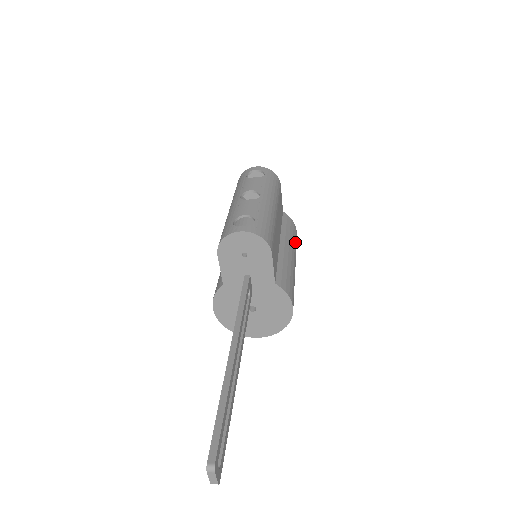
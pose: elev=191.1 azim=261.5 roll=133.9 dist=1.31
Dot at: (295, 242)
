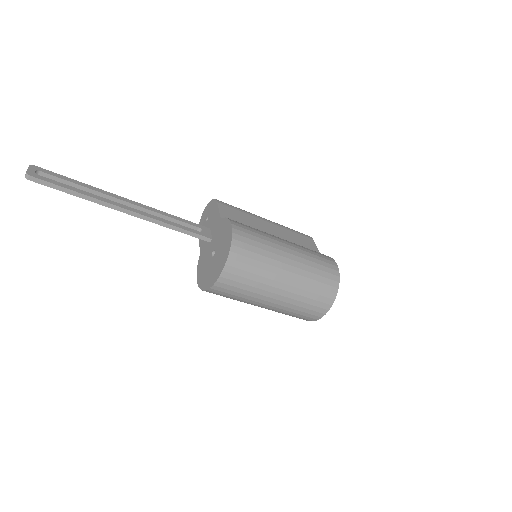
Dot at: (314, 253)
